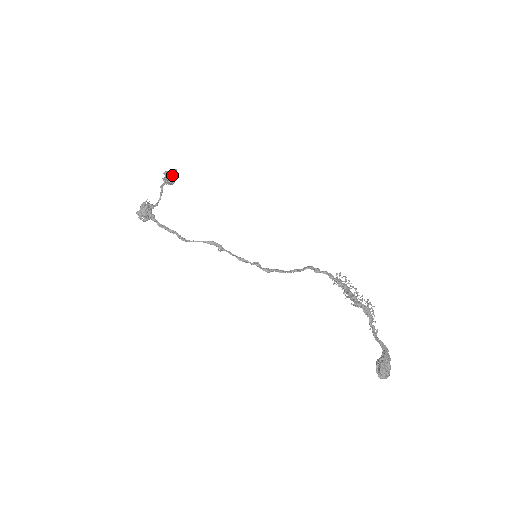
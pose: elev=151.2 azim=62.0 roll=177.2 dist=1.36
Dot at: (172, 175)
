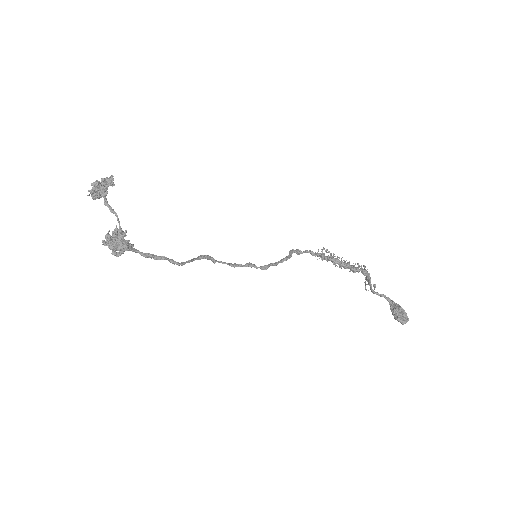
Dot at: (110, 184)
